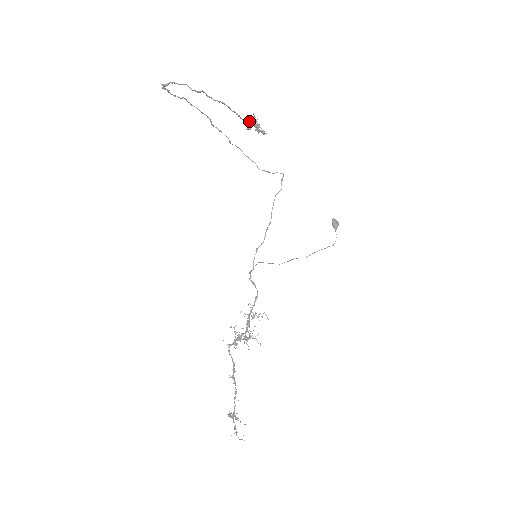
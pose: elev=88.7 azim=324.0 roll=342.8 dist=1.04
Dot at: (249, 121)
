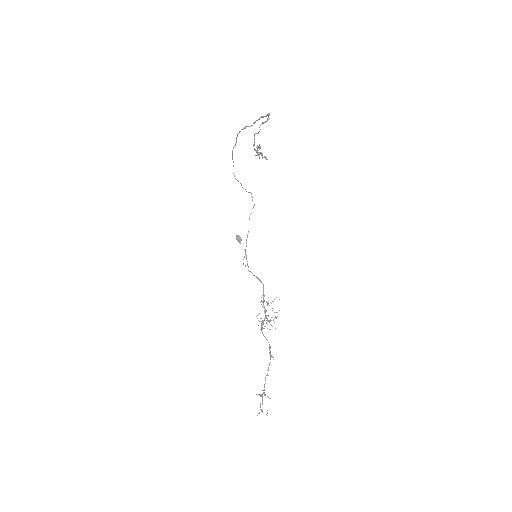
Dot at: (257, 149)
